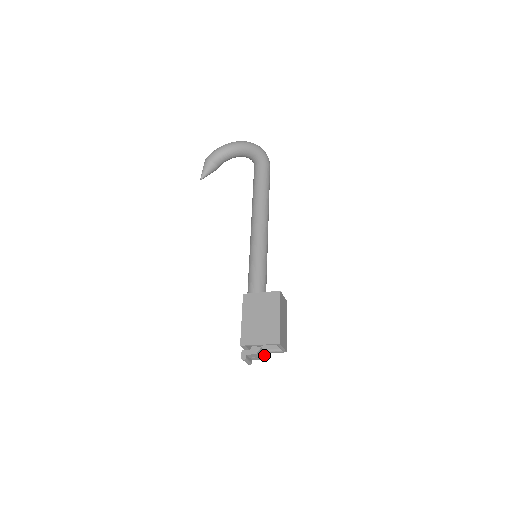
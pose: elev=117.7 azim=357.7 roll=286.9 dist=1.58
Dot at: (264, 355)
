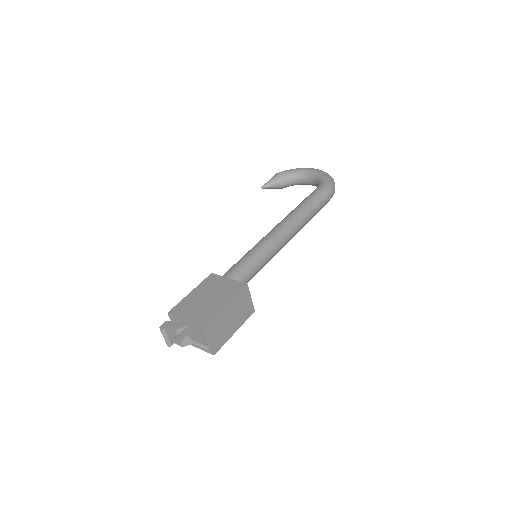
Dot at: (189, 344)
